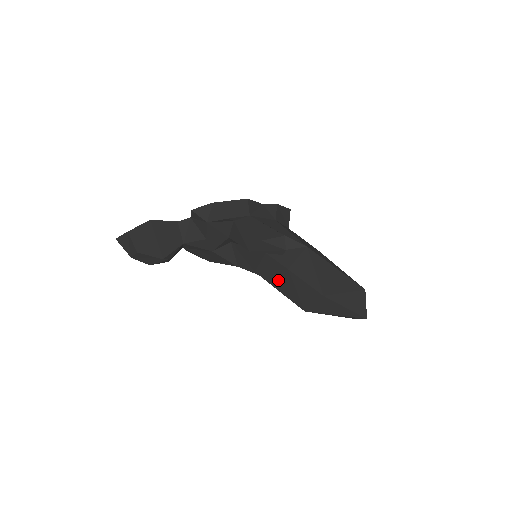
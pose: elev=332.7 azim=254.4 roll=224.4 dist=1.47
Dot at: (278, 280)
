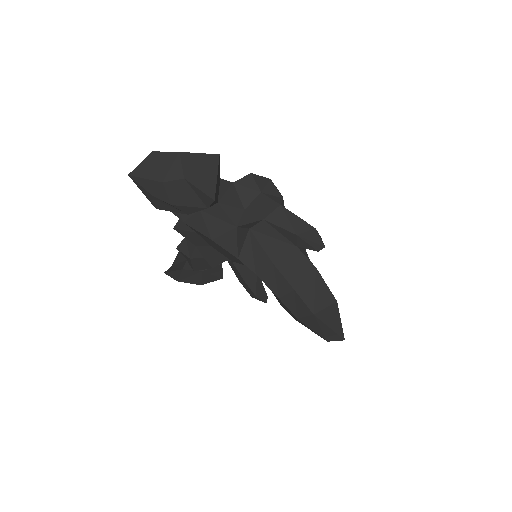
Dot at: (298, 277)
